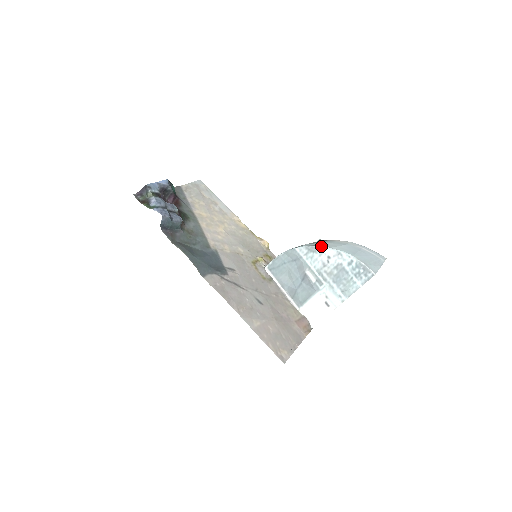
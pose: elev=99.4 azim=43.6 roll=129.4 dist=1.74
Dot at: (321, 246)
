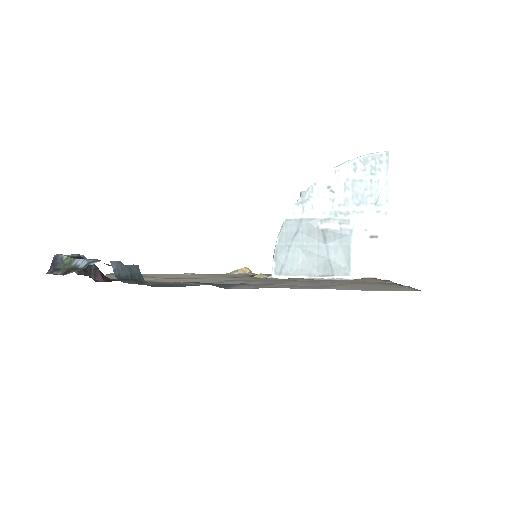
Dot at: occluded
